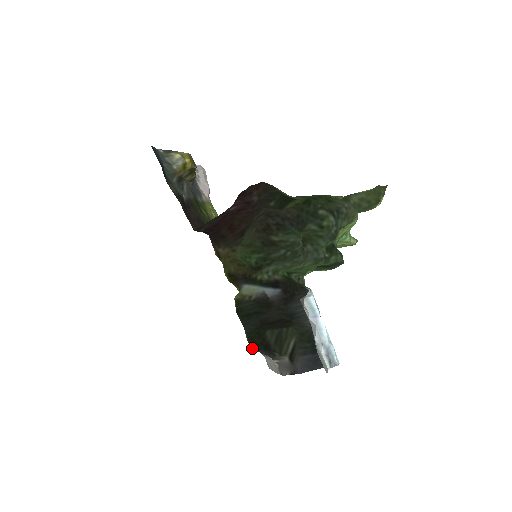
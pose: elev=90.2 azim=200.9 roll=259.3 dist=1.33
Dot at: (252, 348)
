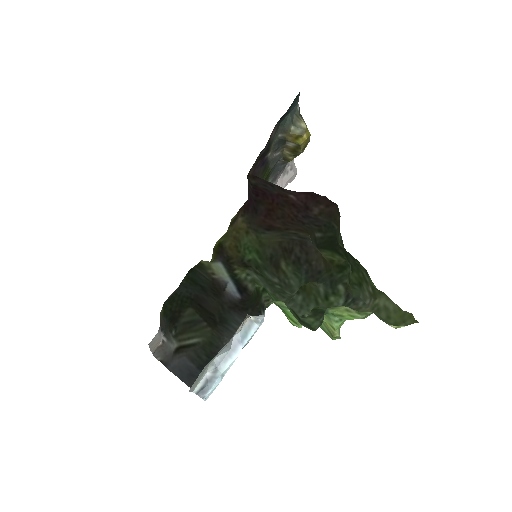
Dot at: (162, 309)
